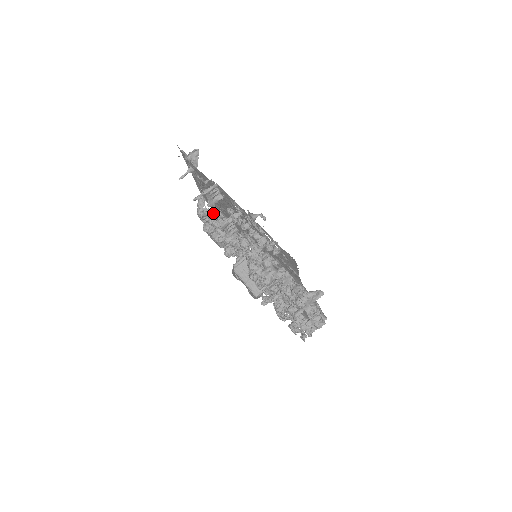
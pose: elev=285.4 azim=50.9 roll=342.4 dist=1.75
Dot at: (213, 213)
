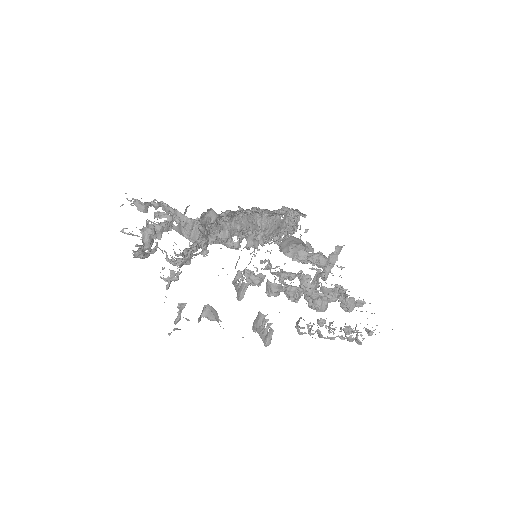
Dot at: occluded
